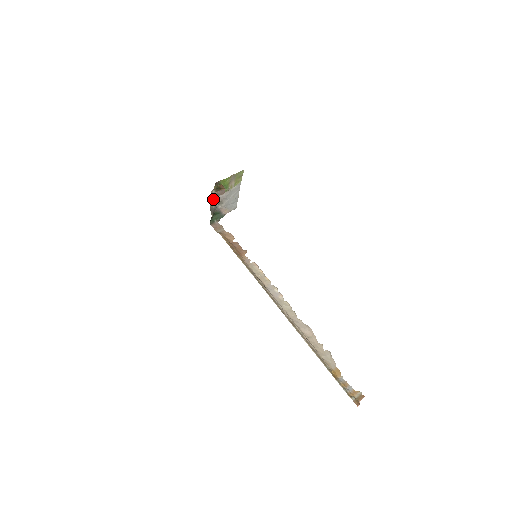
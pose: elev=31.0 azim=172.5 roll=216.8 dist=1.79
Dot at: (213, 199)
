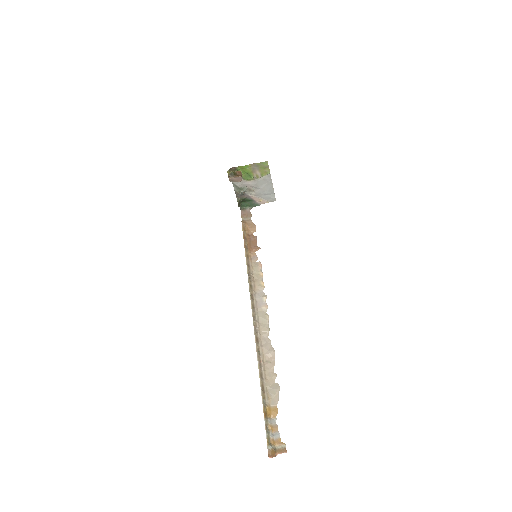
Dot at: (237, 184)
